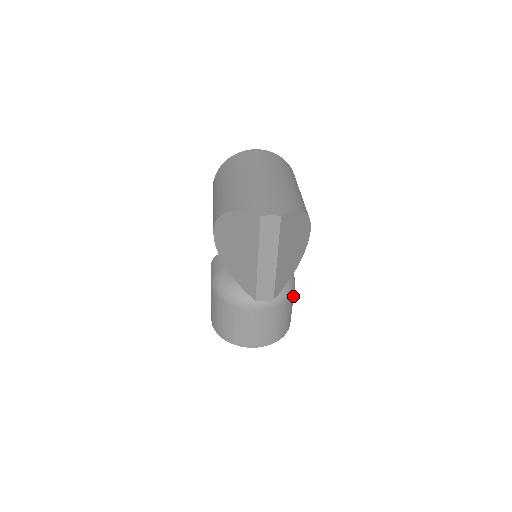
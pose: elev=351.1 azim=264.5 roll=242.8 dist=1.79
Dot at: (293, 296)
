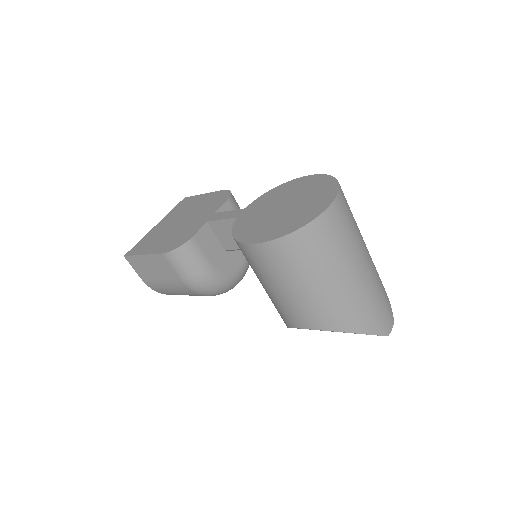
Dot at: occluded
